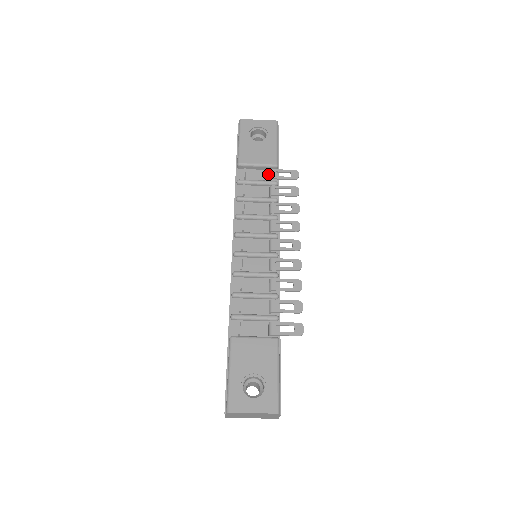
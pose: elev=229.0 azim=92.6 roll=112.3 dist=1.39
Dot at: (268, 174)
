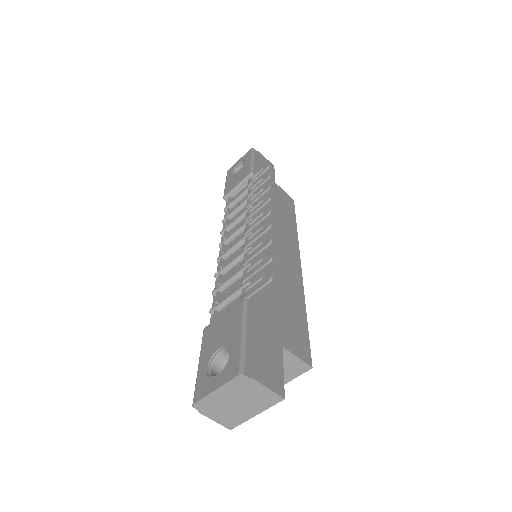
Dot at: occluded
